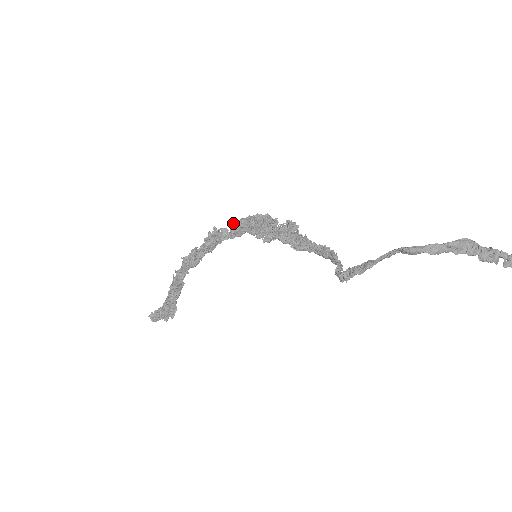
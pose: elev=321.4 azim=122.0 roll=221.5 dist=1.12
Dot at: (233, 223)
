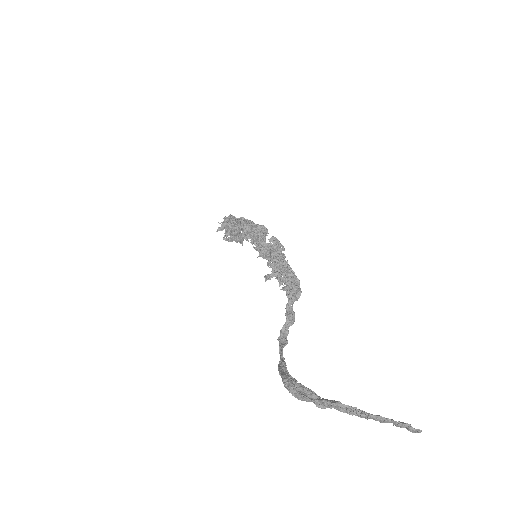
Dot at: (237, 219)
